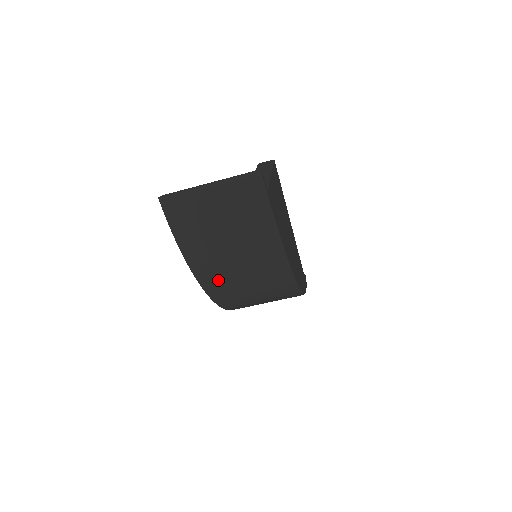
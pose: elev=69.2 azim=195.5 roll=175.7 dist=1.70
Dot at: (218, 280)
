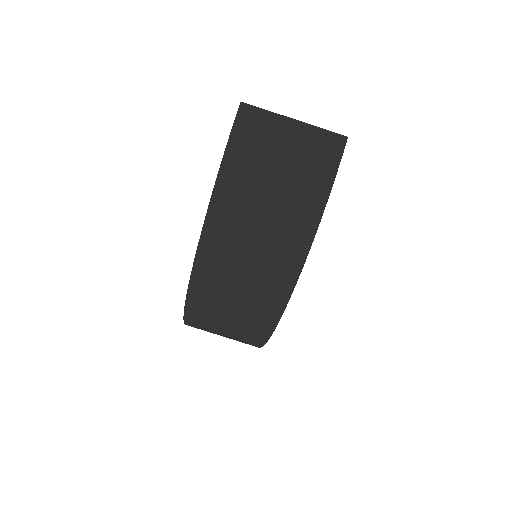
Dot at: (227, 227)
